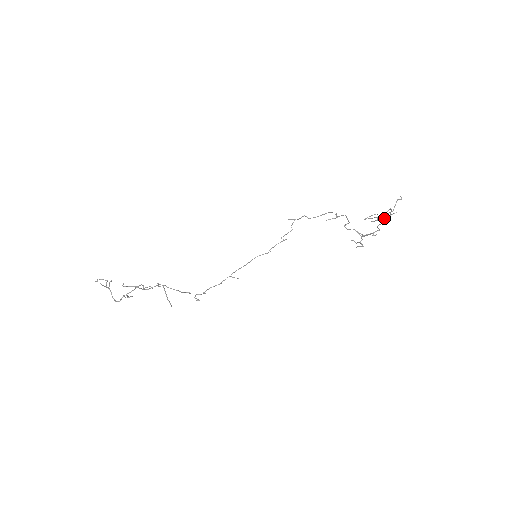
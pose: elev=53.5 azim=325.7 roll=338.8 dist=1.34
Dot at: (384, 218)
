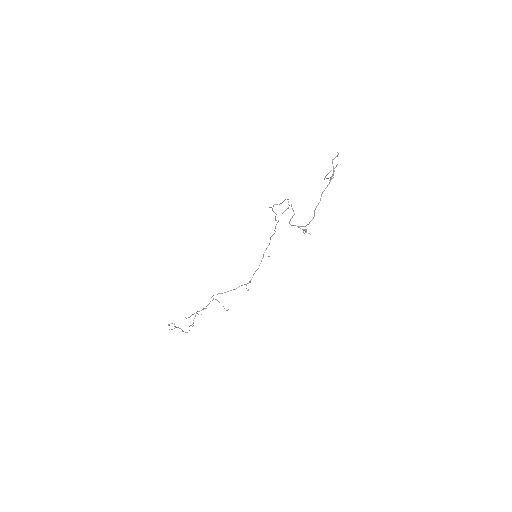
Dot at: (322, 193)
